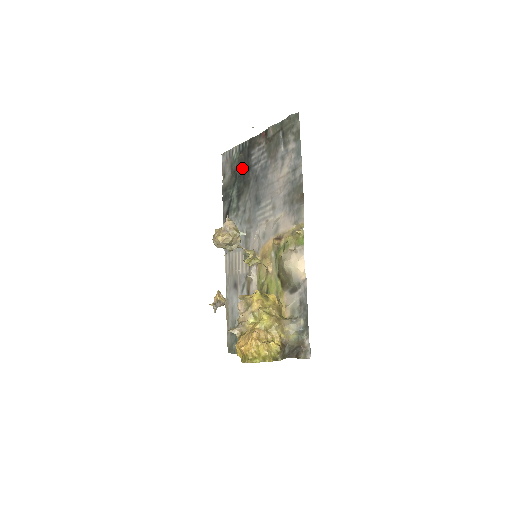
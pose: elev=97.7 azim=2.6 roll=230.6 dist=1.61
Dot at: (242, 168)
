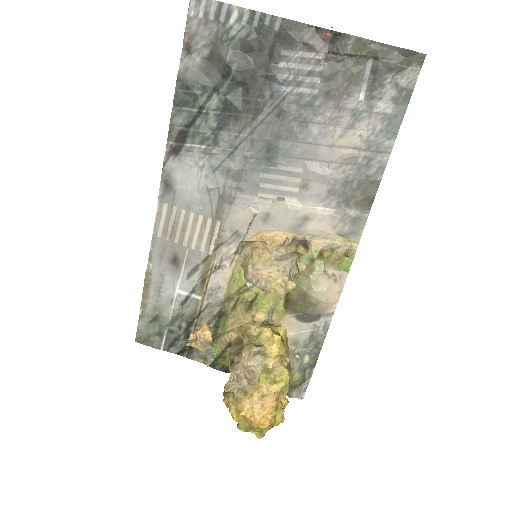
Dot at: (248, 68)
